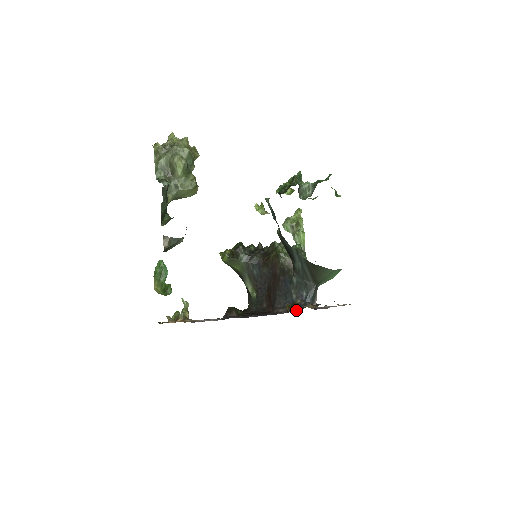
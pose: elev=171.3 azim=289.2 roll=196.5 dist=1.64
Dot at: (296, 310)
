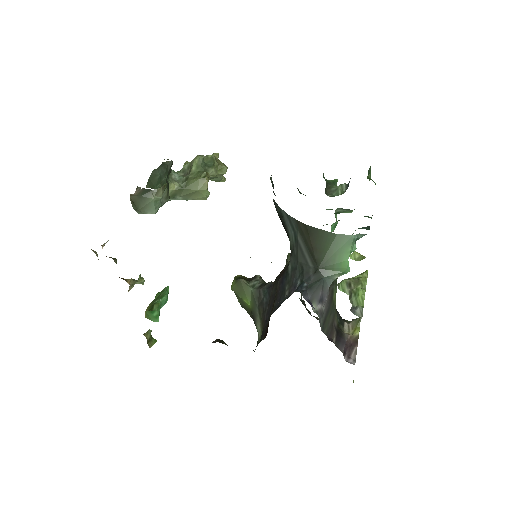
Dot at: (278, 302)
